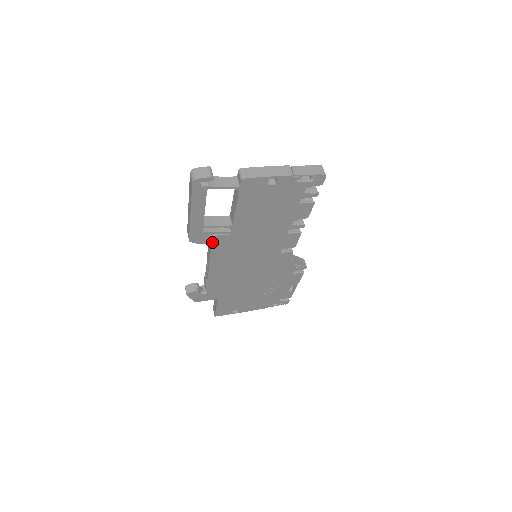
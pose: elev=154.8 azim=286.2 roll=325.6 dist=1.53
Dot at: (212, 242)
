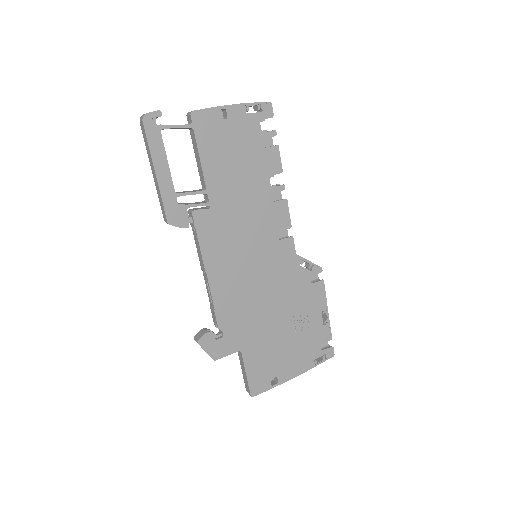
Dot at: (194, 224)
